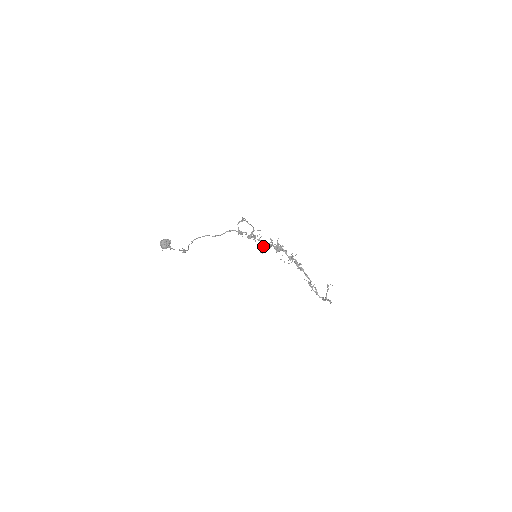
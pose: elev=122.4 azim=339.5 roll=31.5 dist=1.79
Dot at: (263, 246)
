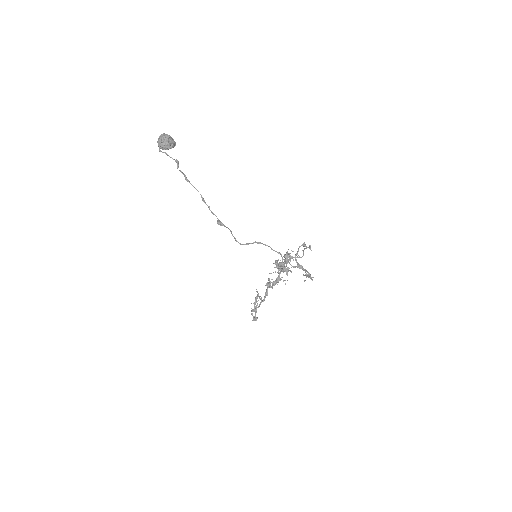
Dot at: (284, 268)
